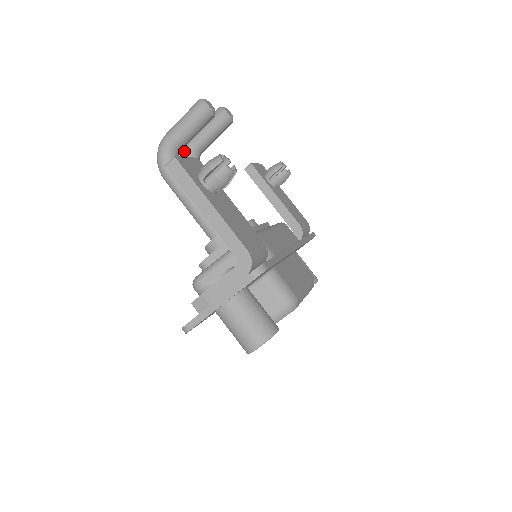
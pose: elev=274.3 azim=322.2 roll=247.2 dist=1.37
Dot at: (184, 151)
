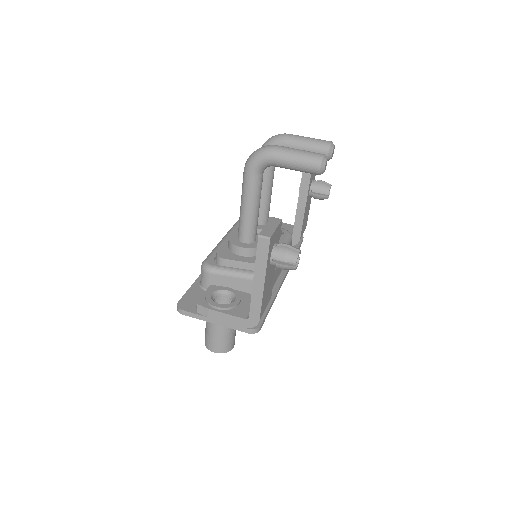
Dot at: (276, 143)
